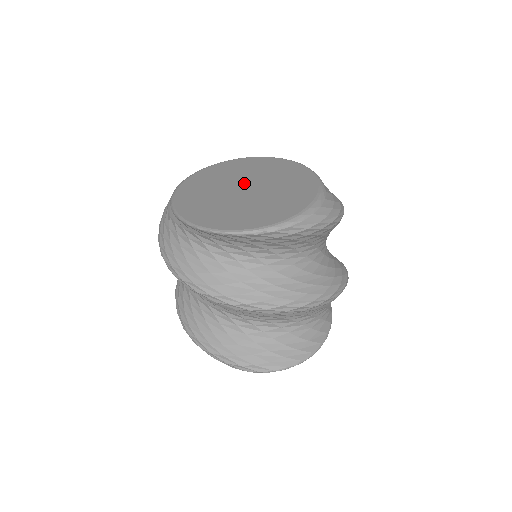
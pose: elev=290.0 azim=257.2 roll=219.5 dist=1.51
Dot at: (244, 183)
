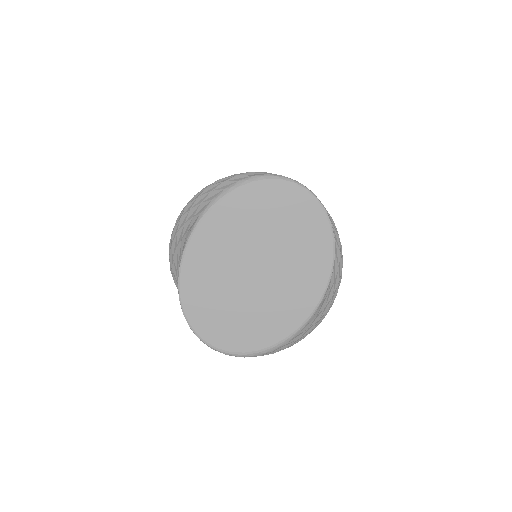
Dot at: (262, 261)
